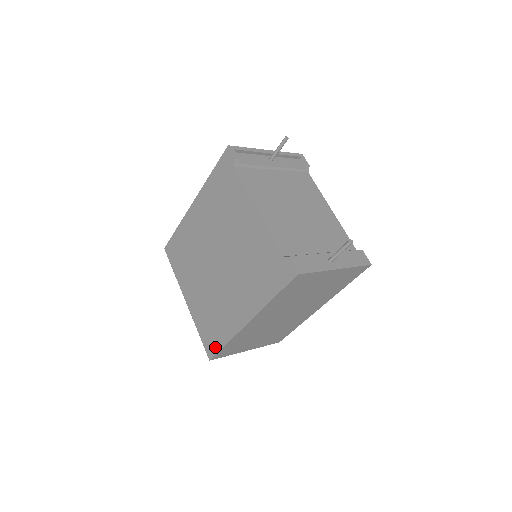
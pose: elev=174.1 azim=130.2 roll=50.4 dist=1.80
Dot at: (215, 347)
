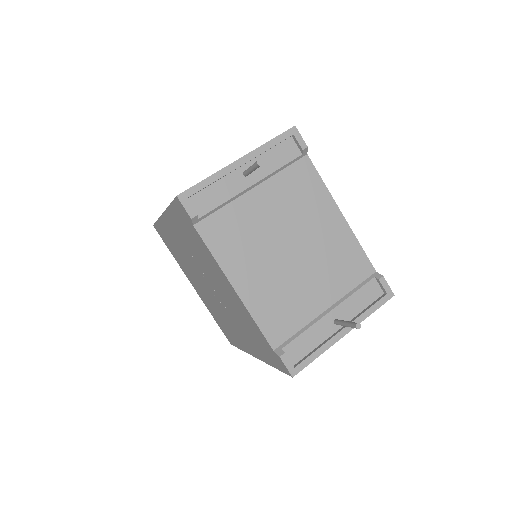
Dot at: (232, 342)
